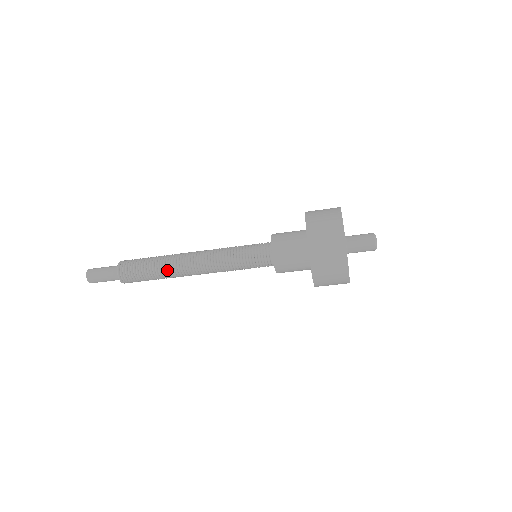
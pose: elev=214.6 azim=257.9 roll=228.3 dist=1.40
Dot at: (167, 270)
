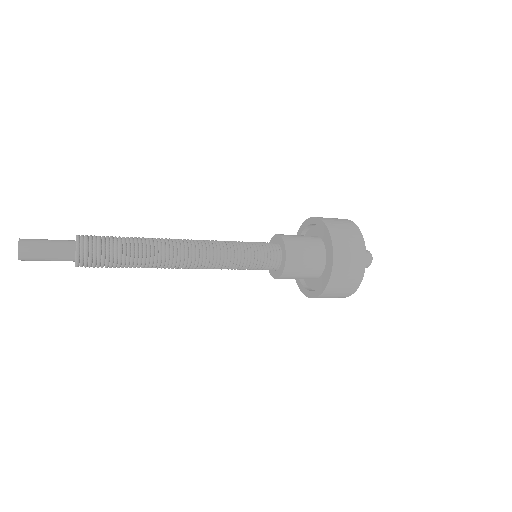
Dot at: occluded
